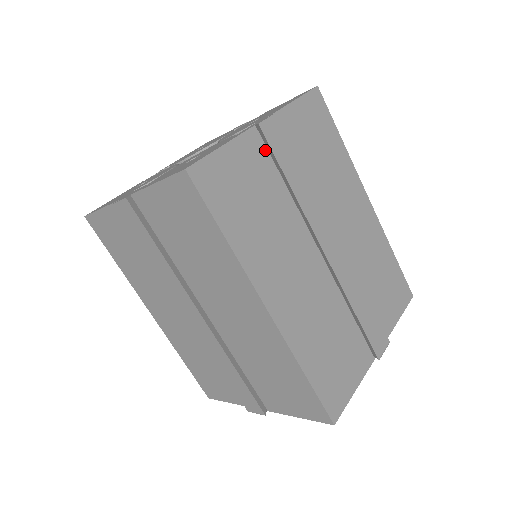
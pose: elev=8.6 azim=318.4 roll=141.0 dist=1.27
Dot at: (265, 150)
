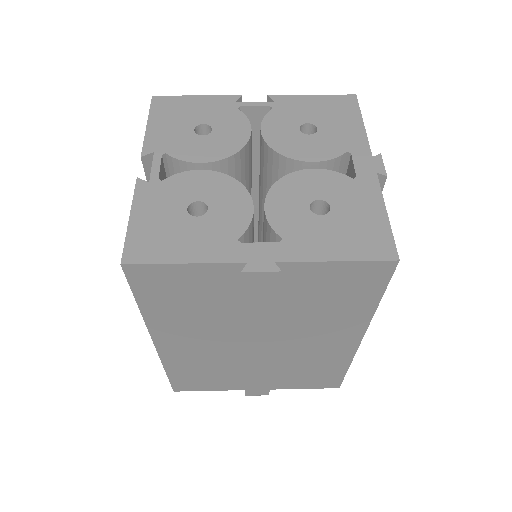
Dot at: occluded
